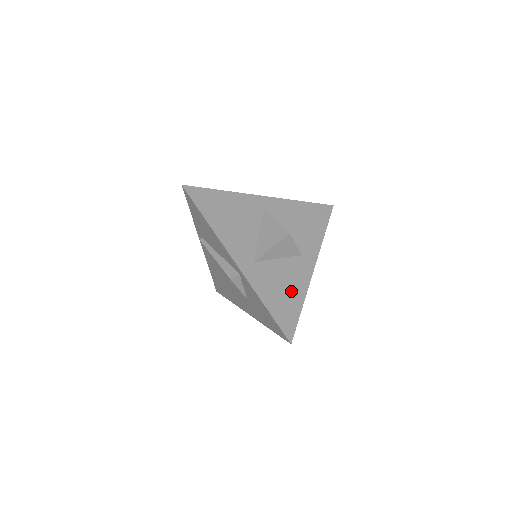
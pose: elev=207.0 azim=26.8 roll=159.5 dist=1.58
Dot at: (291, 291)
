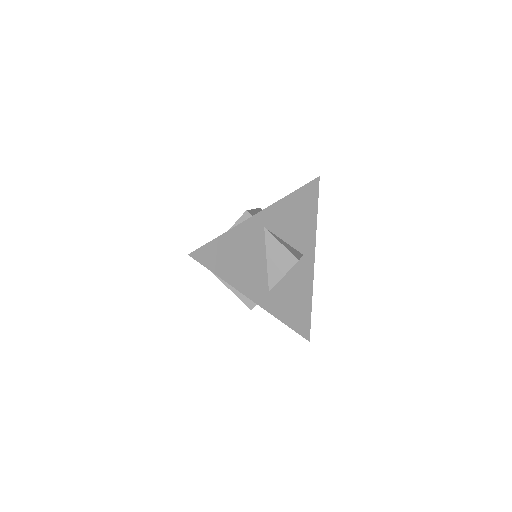
Dot at: (301, 297)
